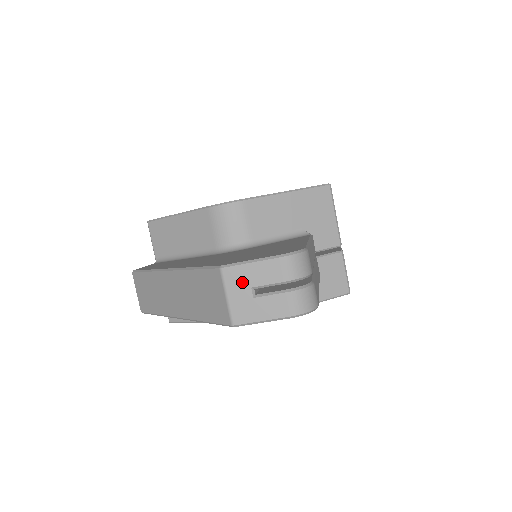
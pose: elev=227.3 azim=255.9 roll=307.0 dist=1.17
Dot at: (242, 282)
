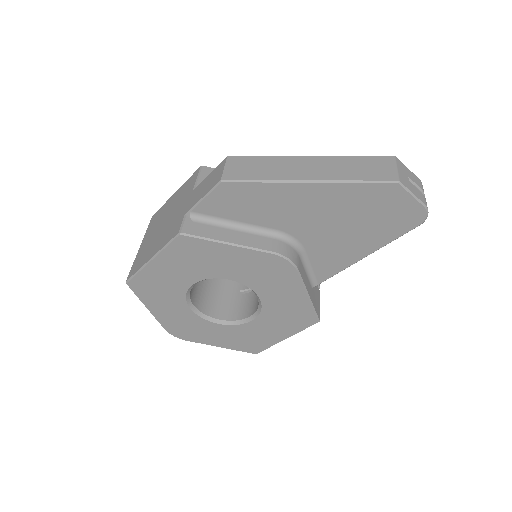
Dot at: (404, 170)
